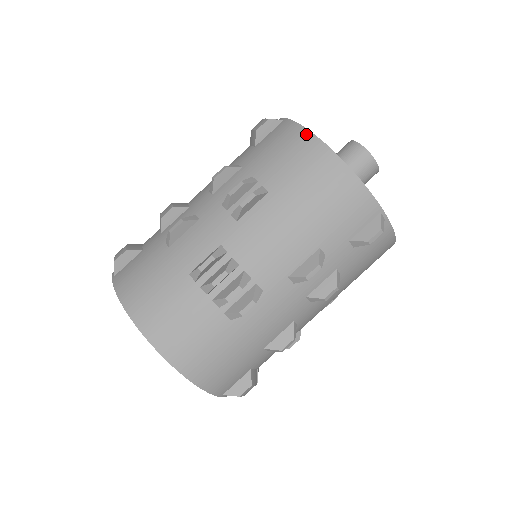
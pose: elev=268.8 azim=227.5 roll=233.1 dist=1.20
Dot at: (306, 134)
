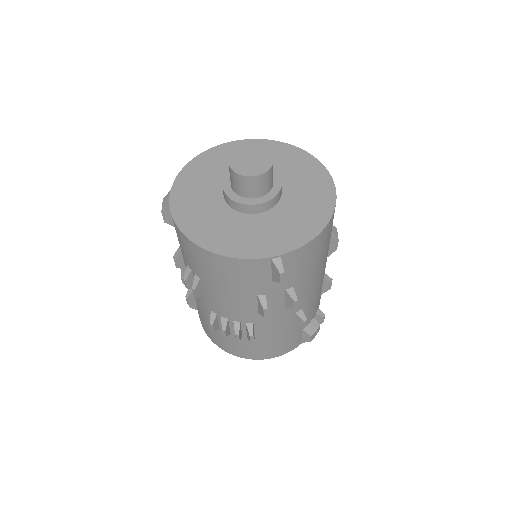
Dot at: (181, 234)
